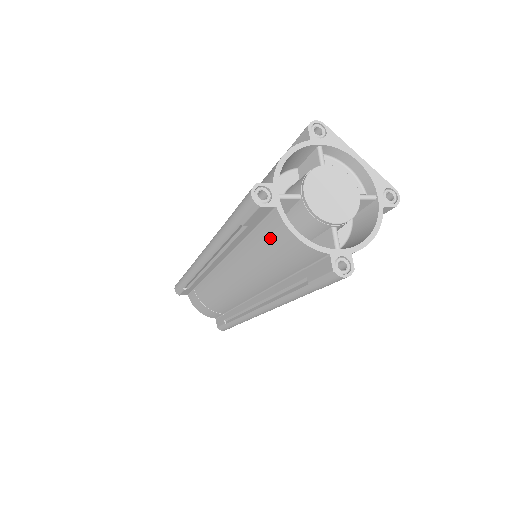
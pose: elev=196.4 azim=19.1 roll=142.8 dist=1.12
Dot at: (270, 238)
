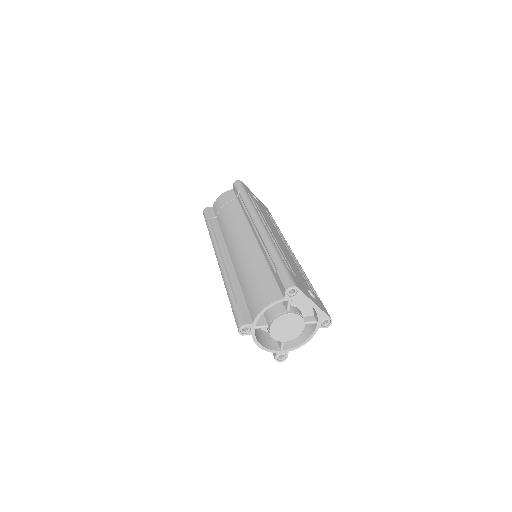
Dot at: occluded
